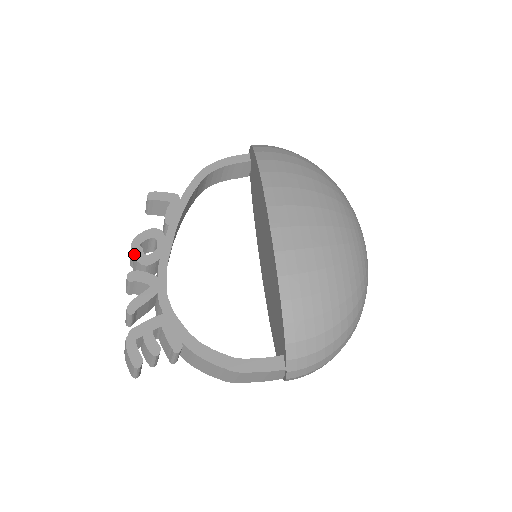
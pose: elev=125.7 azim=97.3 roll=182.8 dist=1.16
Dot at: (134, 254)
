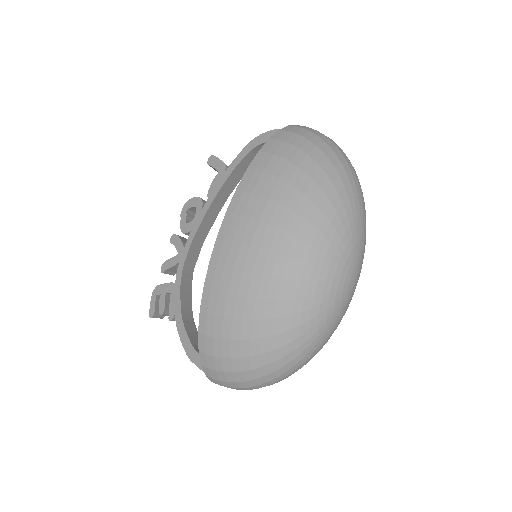
Dot at: (181, 218)
